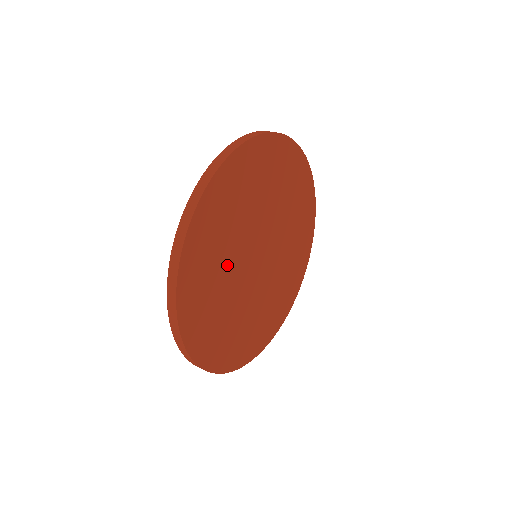
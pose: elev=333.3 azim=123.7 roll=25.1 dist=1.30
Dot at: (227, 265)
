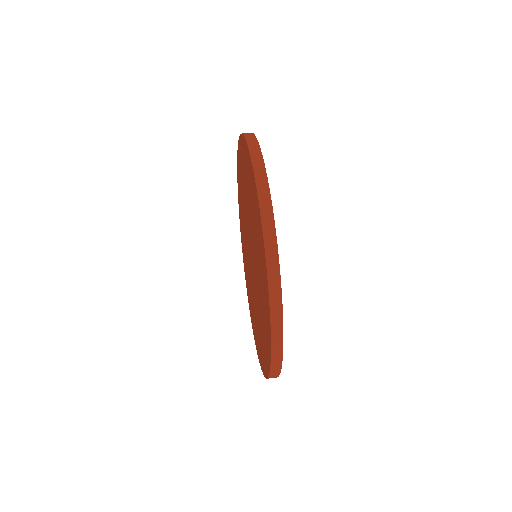
Dot at: occluded
